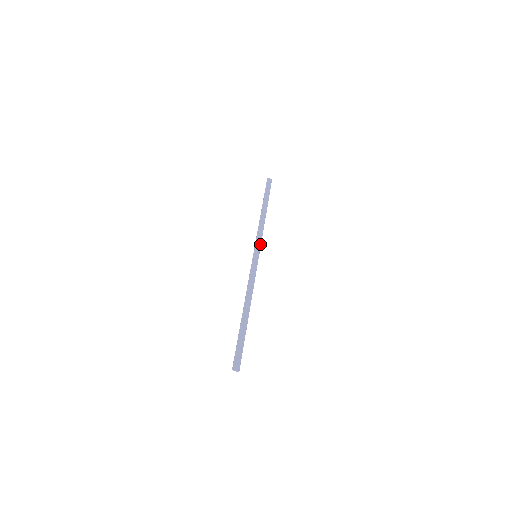
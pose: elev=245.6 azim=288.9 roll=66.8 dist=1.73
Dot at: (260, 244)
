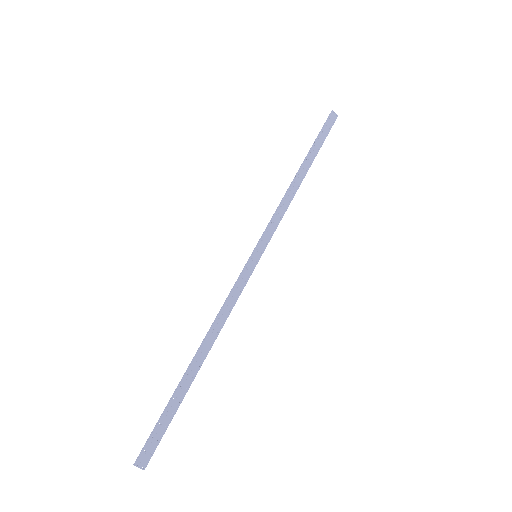
Dot at: (271, 235)
